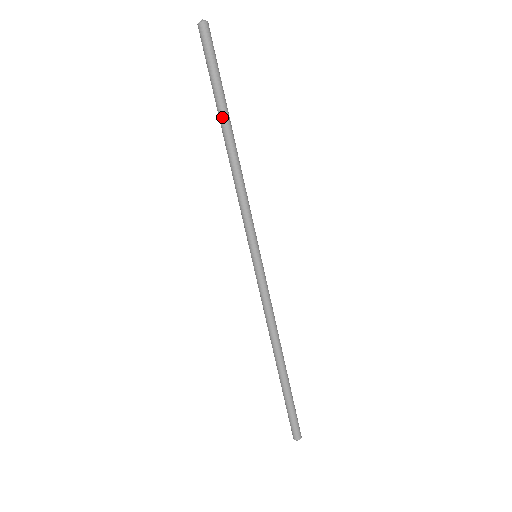
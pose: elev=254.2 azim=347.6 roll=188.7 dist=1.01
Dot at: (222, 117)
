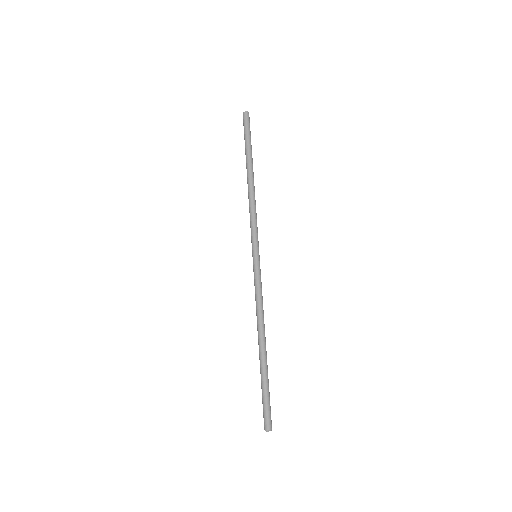
Dot at: (251, 162)
